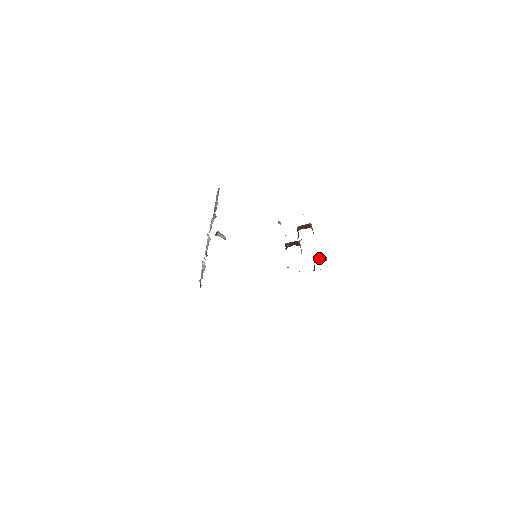
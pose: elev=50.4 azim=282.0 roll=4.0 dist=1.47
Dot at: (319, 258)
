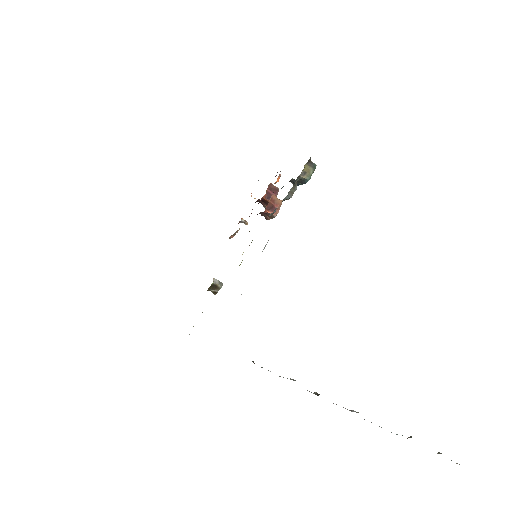
Dot at: occluded
